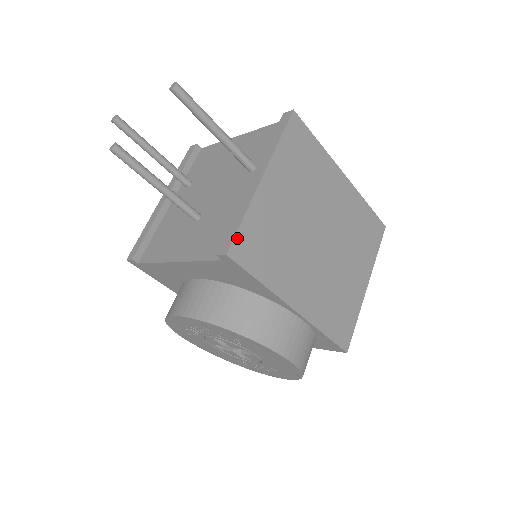
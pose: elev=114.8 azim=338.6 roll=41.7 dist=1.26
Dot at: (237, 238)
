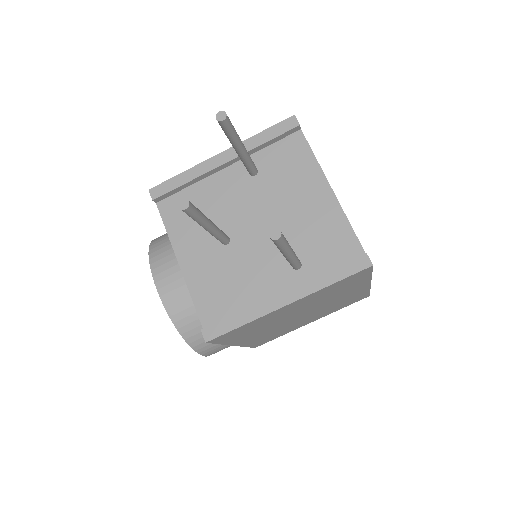
Dot at: (224, 334)
